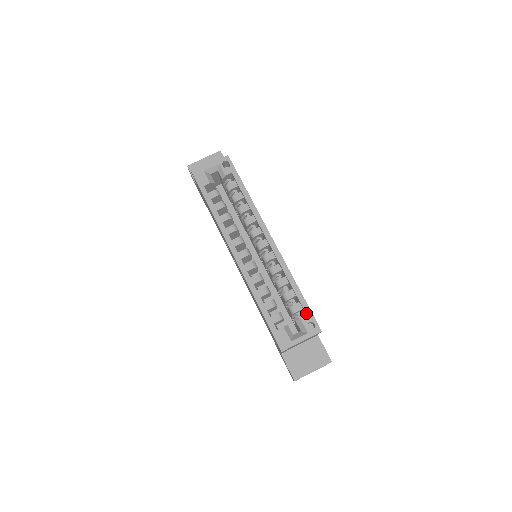
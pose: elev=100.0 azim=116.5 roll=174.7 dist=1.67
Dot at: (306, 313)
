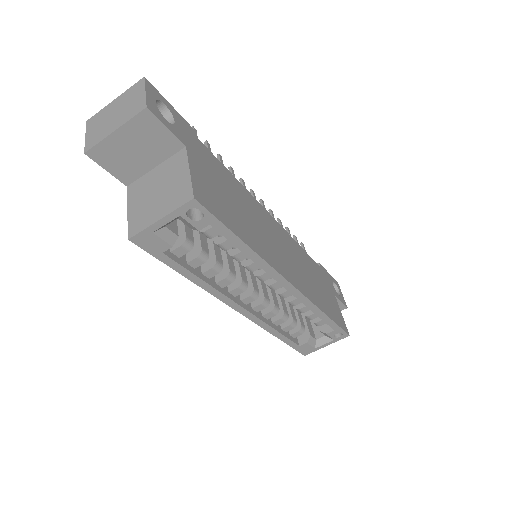
Dot at: (334, 330)
